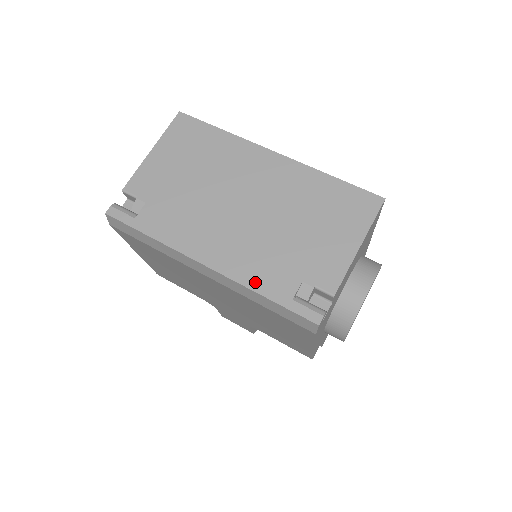
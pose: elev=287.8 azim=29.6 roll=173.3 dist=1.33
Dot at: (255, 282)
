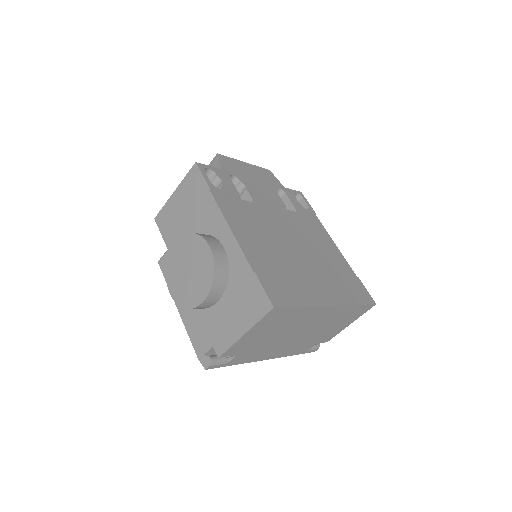
Dot at: (293, 354)
